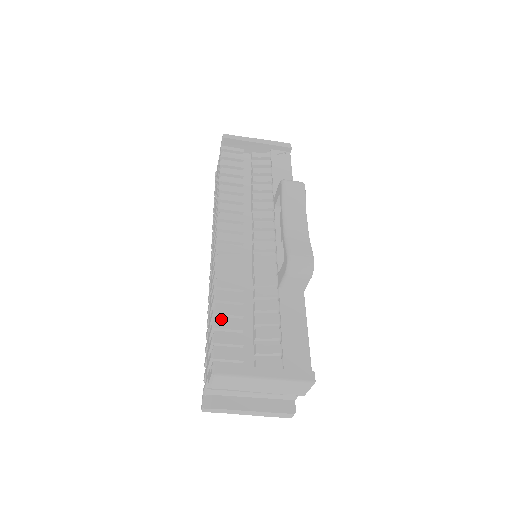
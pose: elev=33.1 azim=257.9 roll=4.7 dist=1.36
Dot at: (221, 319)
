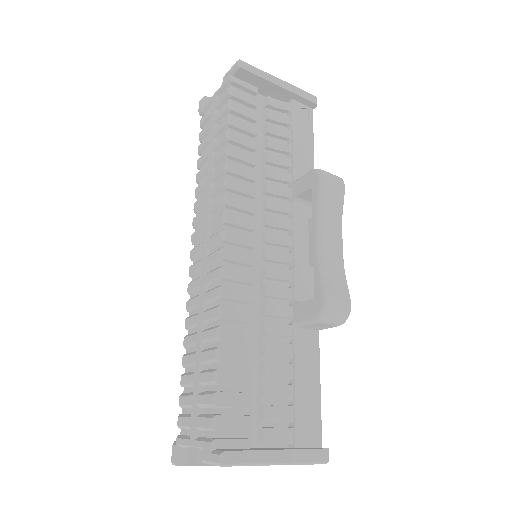
Dot at: (226, 369)
